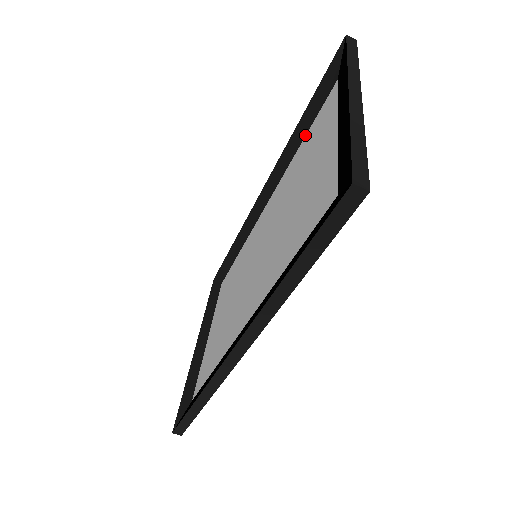
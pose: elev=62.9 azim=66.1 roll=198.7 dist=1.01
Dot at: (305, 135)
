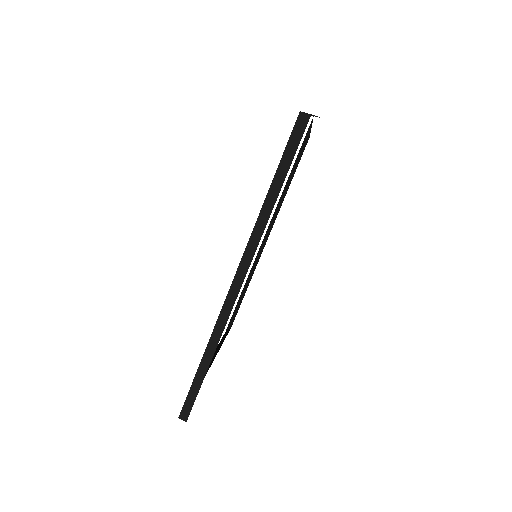
Dot at: occluded
